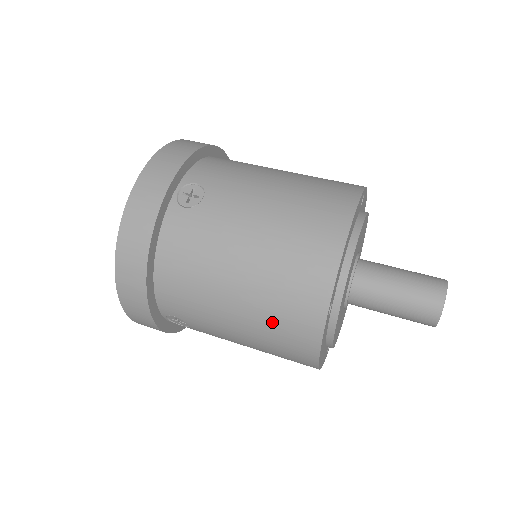
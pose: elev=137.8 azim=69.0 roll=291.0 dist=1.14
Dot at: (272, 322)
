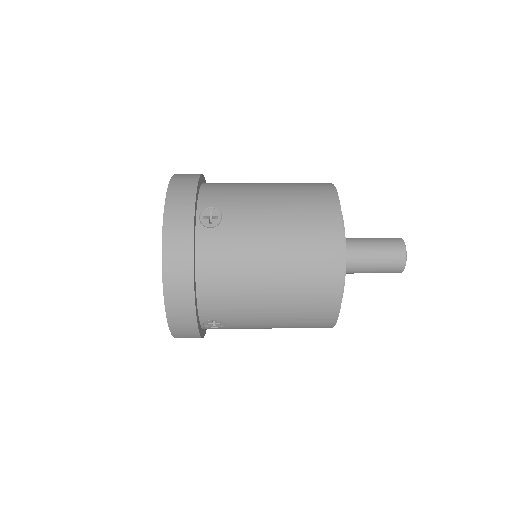
Dot at: (302, 298)
